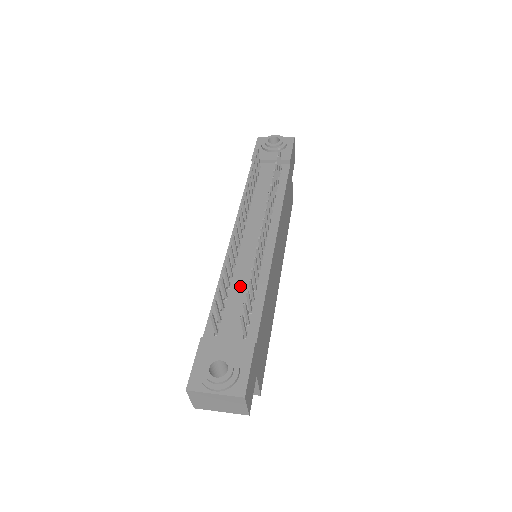
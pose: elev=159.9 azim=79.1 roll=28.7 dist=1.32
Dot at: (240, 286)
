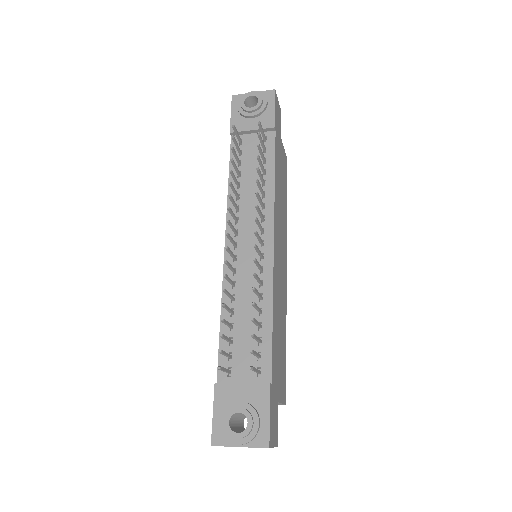
Dot at: (244, 312)
